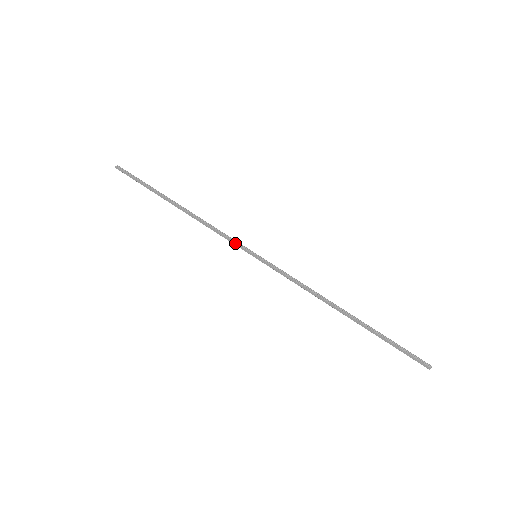
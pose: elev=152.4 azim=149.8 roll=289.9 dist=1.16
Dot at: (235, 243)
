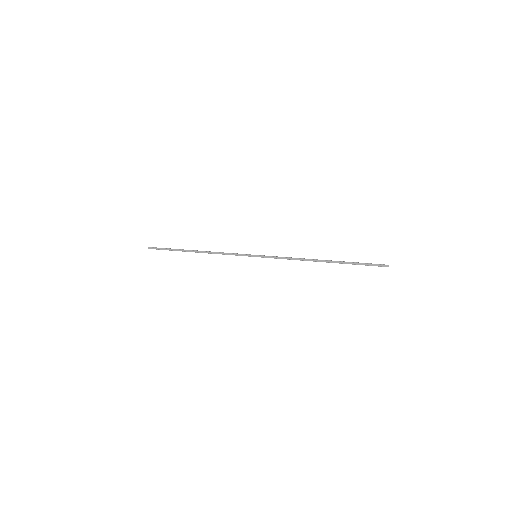
Dot at: (240, 254)
